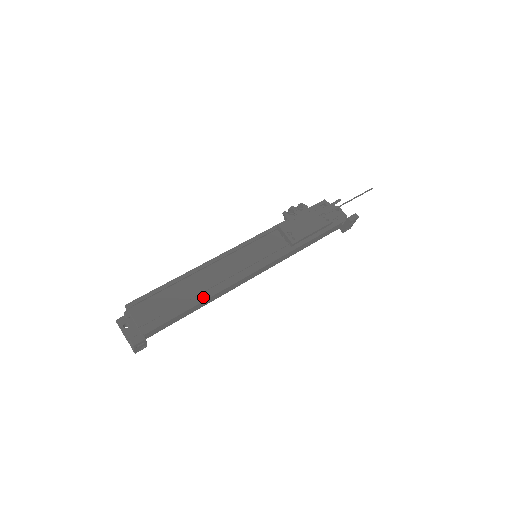
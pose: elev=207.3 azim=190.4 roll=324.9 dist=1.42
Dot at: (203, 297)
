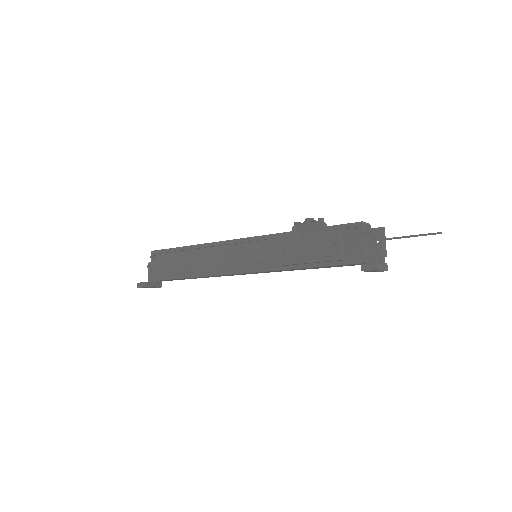
Dot at: (196, 274)
